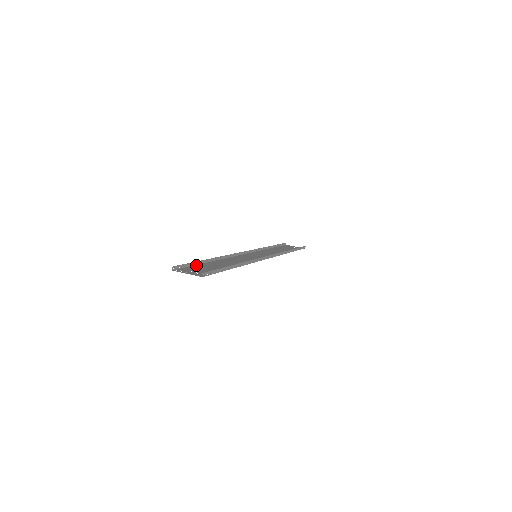
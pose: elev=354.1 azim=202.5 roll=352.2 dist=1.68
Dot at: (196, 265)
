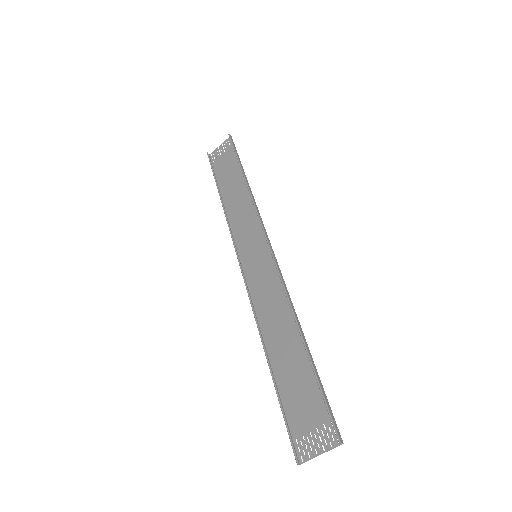
Dot at: (282, 400)
